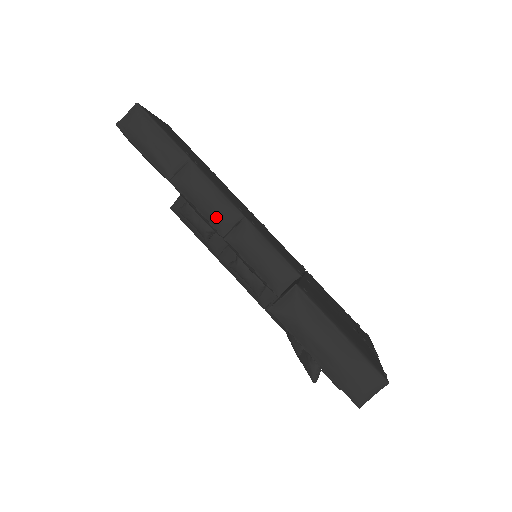
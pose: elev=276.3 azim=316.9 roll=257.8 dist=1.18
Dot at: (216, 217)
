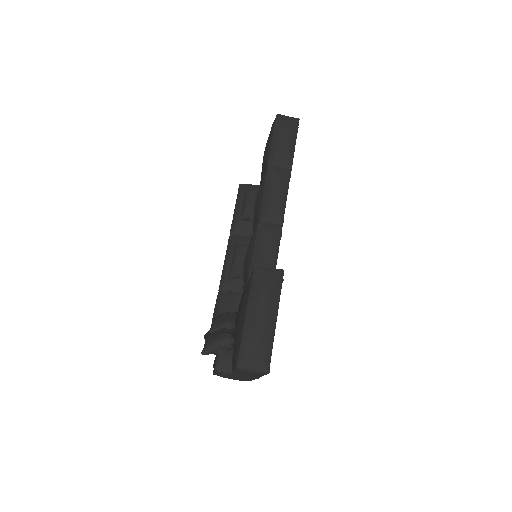
Dot at: (269, 208)
